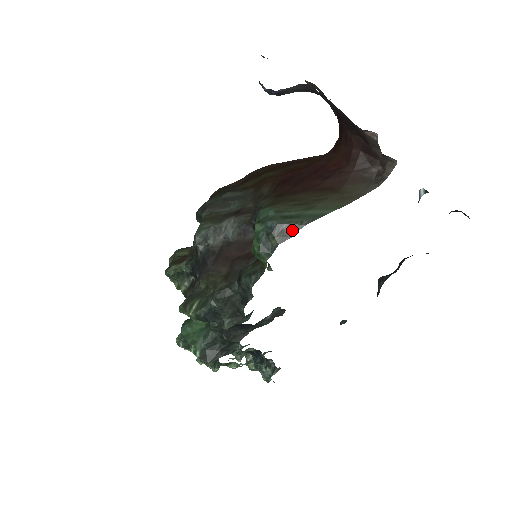
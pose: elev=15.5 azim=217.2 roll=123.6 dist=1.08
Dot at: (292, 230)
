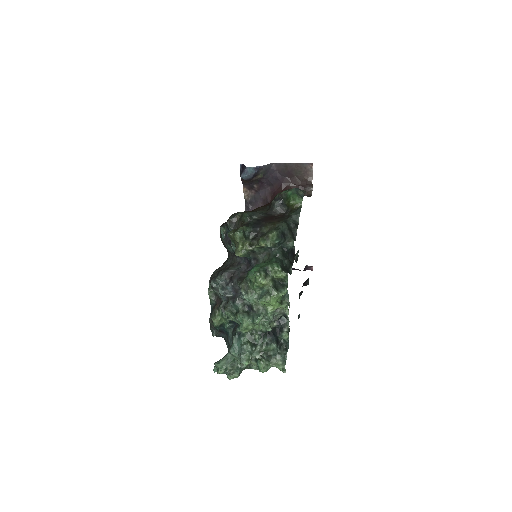
Dot at: (304, 192)
